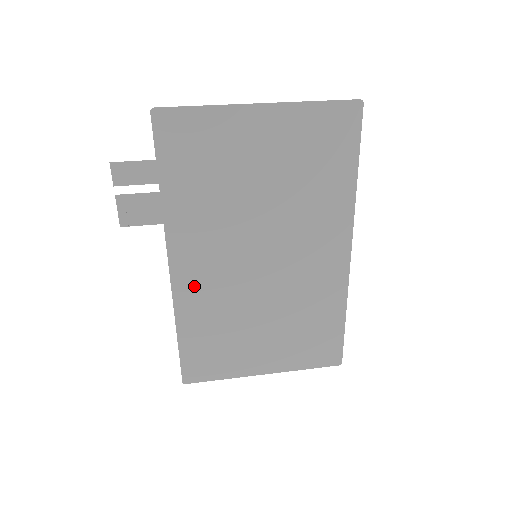
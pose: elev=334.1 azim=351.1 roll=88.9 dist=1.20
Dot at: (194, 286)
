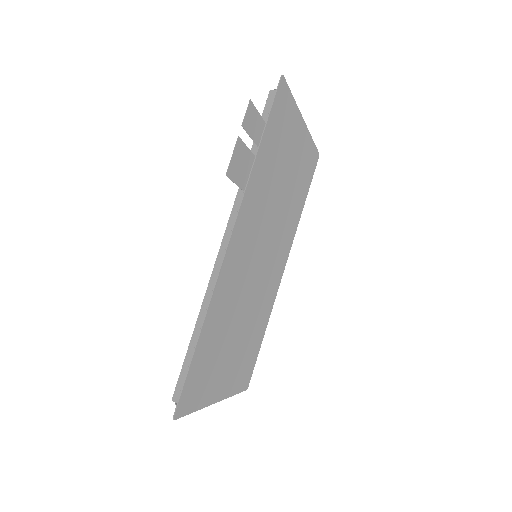
Dot at: (230, 274)
